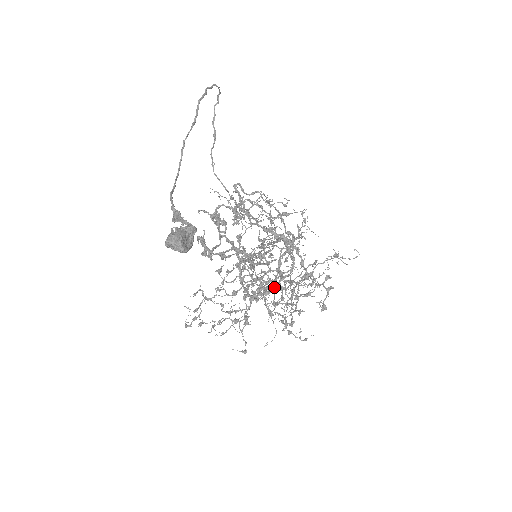
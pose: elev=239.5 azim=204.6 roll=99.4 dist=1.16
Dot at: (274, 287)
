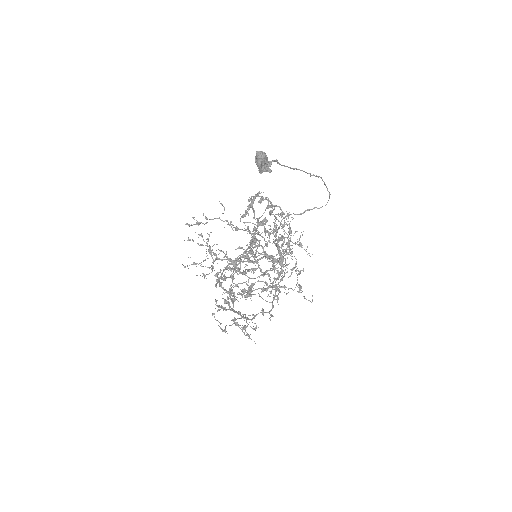
Dot at: (232, 300)
